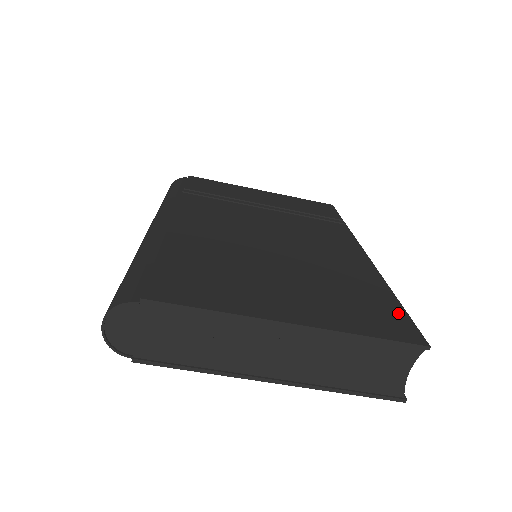
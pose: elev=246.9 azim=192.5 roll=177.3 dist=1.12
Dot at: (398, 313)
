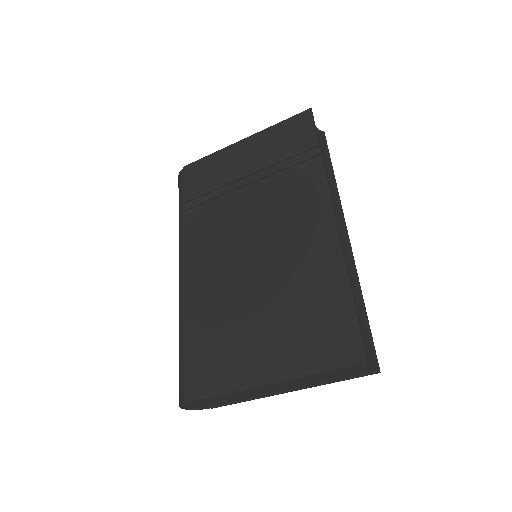
Dot at: (348, 321)
